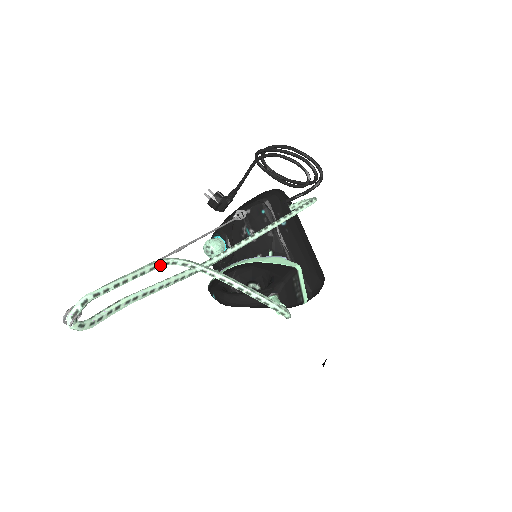
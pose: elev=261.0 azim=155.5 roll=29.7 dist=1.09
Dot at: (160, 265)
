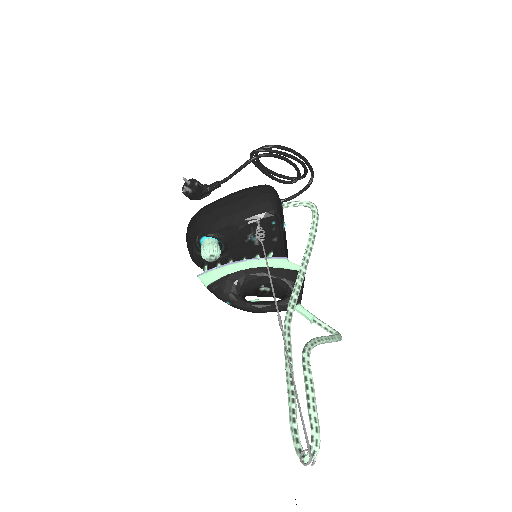
Dot at: (309, 365)
